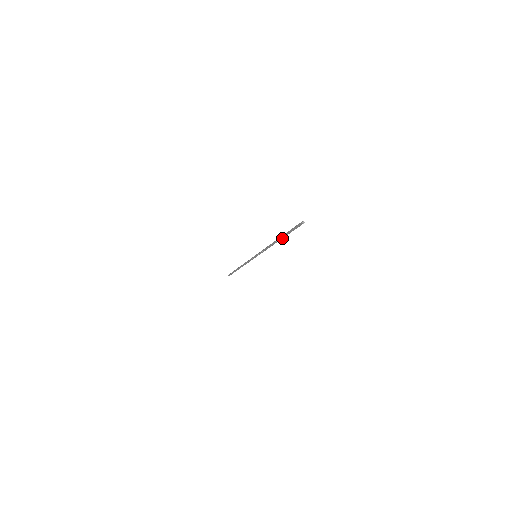
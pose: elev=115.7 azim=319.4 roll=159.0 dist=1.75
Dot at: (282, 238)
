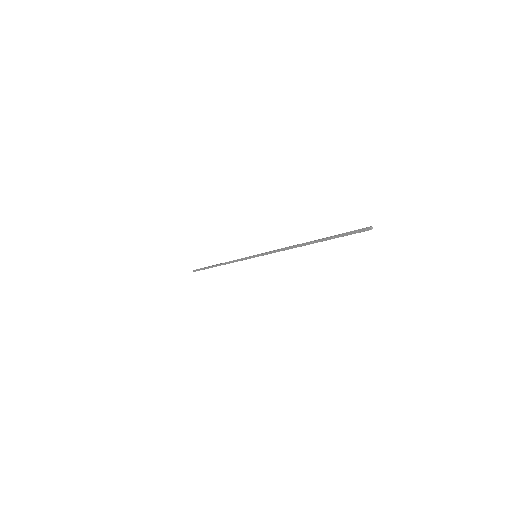
Dot at: (319, 241)
